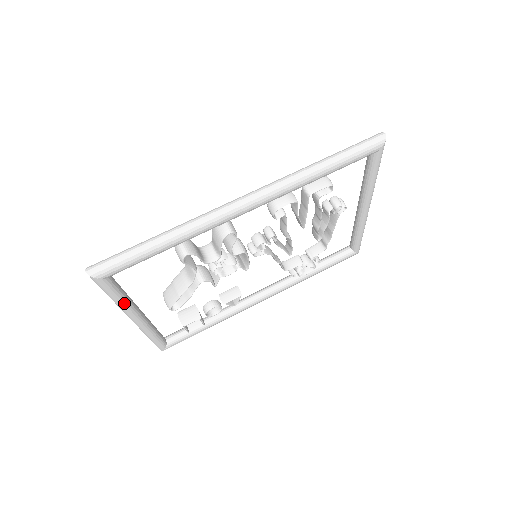
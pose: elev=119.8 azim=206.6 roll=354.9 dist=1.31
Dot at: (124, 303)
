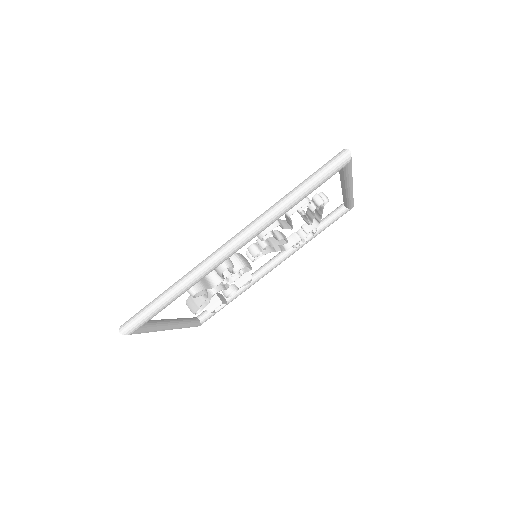
Dot at: (156, 330)
